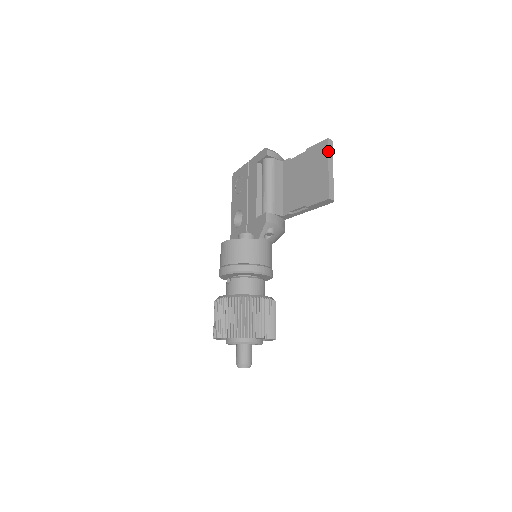
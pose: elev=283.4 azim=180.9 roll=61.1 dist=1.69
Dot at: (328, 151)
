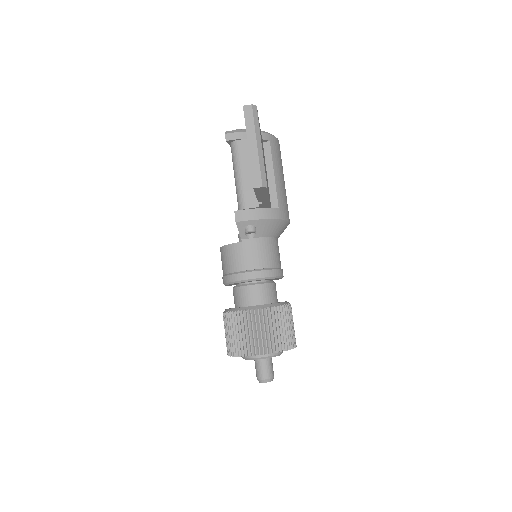
Dot at: (245, 124)
